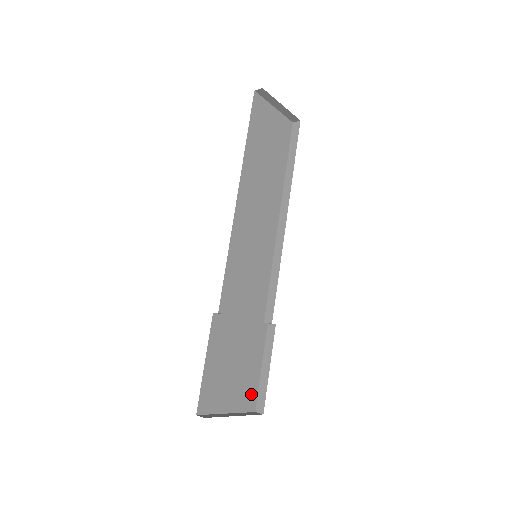
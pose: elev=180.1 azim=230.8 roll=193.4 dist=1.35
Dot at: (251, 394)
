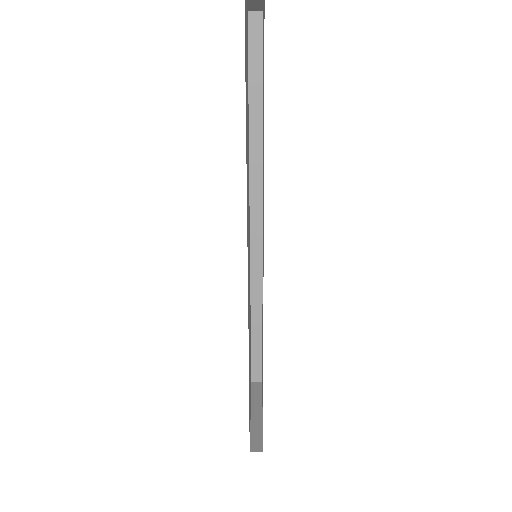
Dot at: occluded
